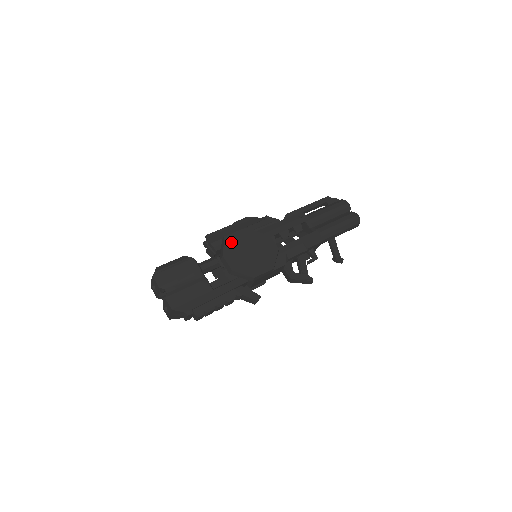
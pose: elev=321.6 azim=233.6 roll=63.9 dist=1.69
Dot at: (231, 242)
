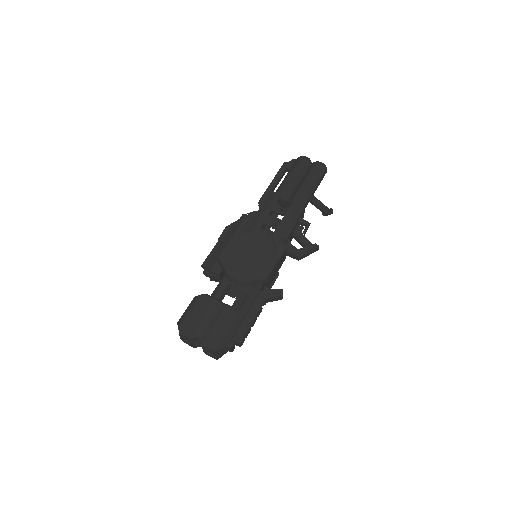
Dot at: (227, 259)
